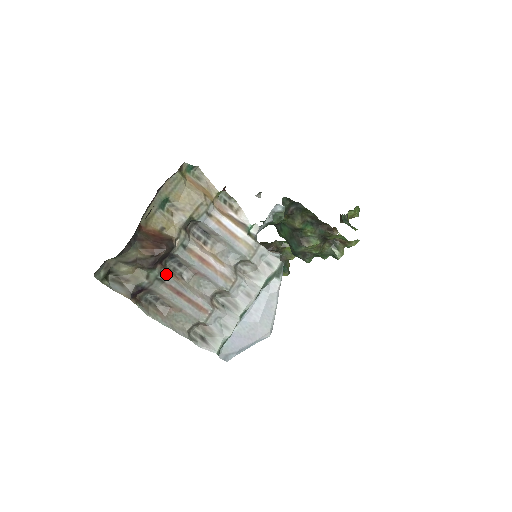
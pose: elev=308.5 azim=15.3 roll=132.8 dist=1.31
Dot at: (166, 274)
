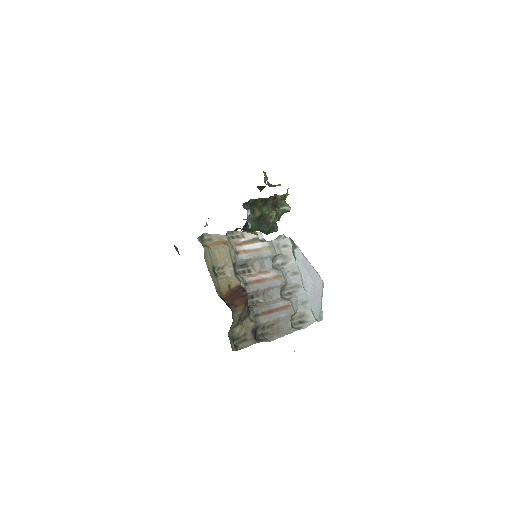
Dot at: (255, 309)
